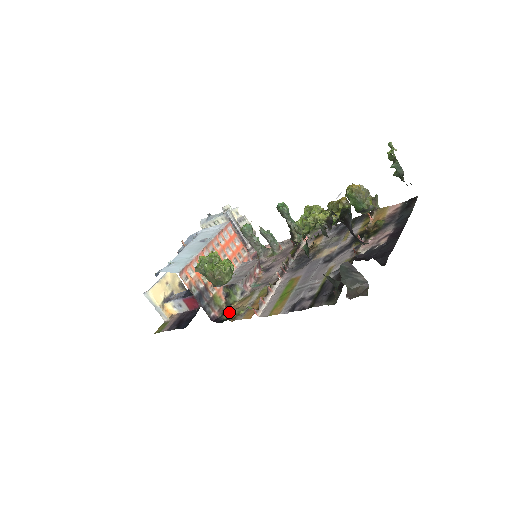
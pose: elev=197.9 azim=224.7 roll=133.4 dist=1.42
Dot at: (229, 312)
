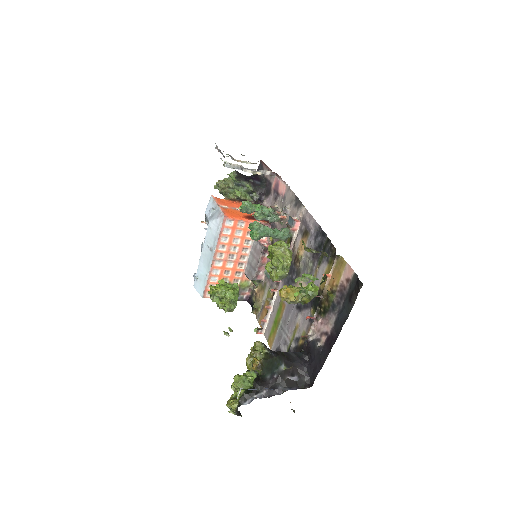
Dot at: (255, 296)
